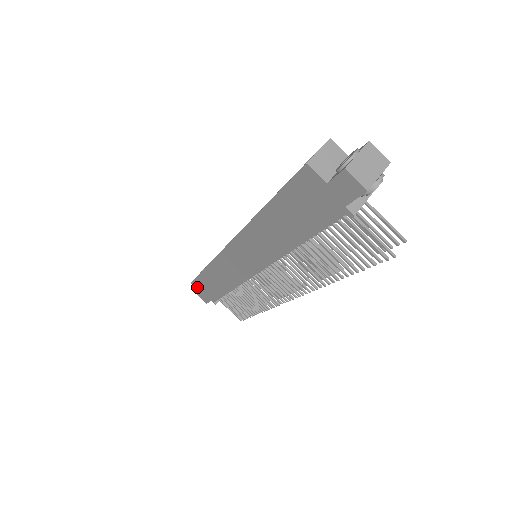
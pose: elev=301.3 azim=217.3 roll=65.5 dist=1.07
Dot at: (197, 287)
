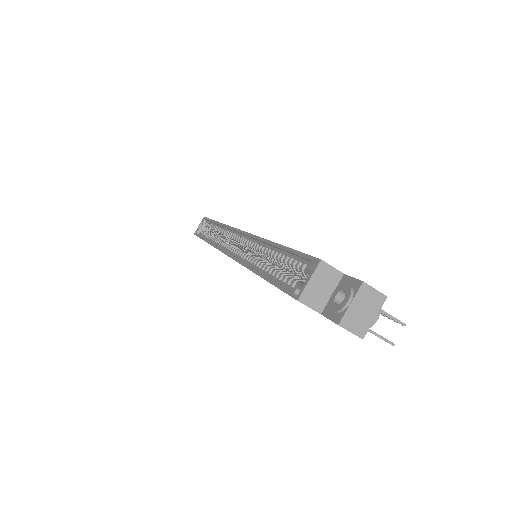
Dot at: occluded
